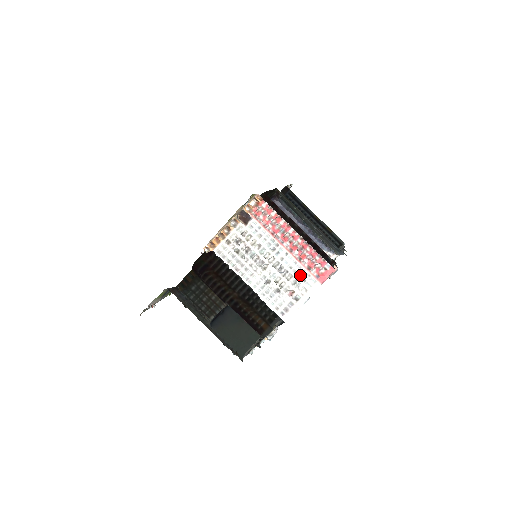
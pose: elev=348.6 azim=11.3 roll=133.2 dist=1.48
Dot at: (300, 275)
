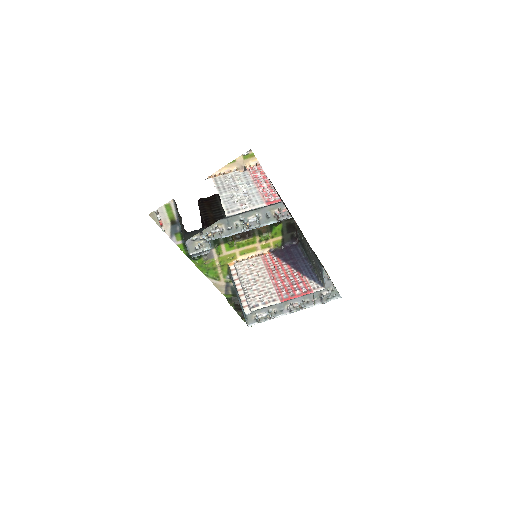
Dot at: (256, 198)
